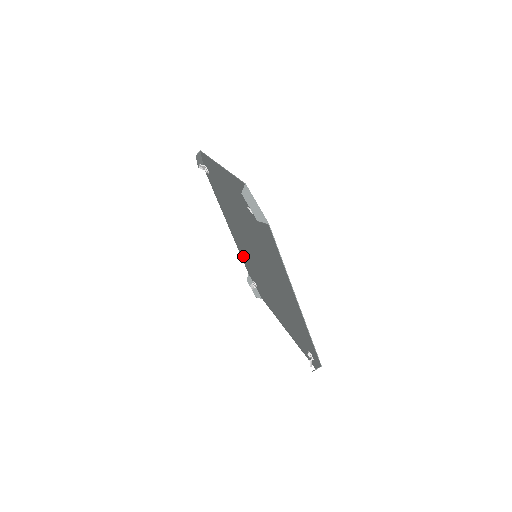
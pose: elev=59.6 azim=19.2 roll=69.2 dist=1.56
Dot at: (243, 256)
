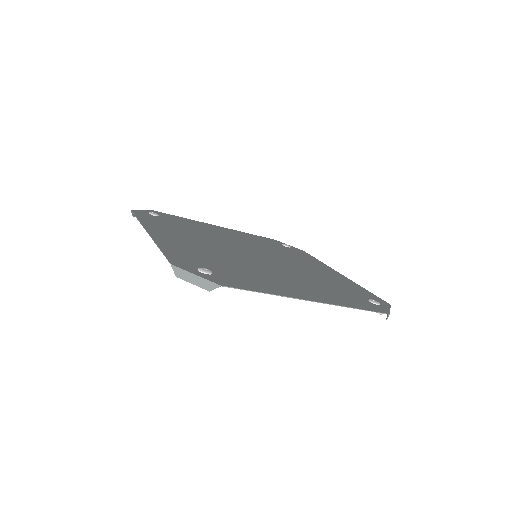
Dot at: (254, 238)
